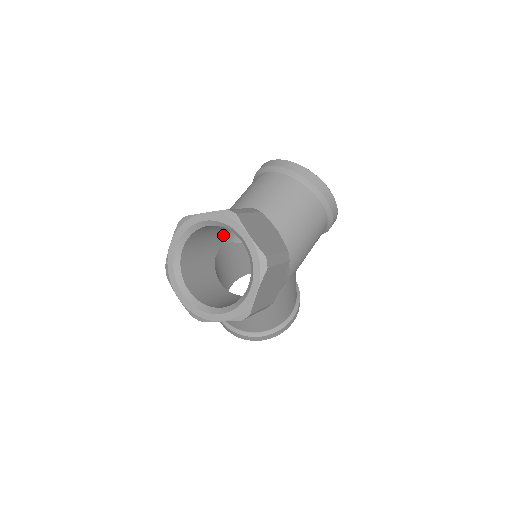
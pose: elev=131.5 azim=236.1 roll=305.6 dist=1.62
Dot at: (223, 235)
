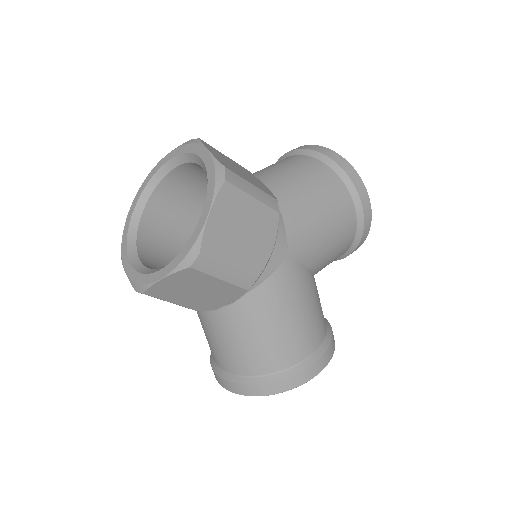
Dot at: occluded
